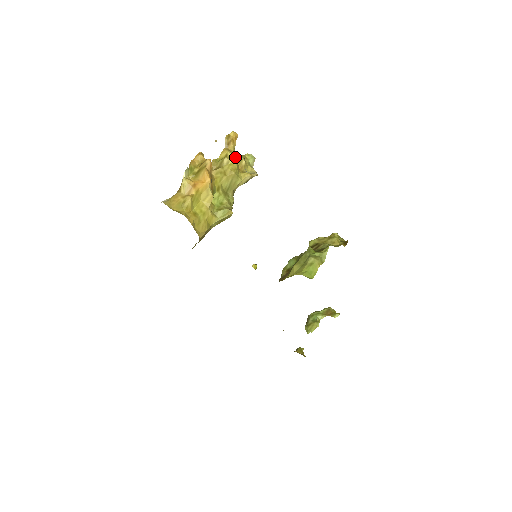
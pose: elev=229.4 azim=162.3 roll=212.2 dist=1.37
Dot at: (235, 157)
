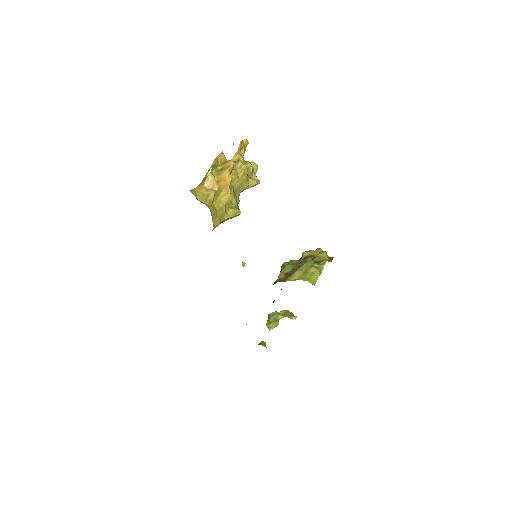
Dot at: (245, 162)
